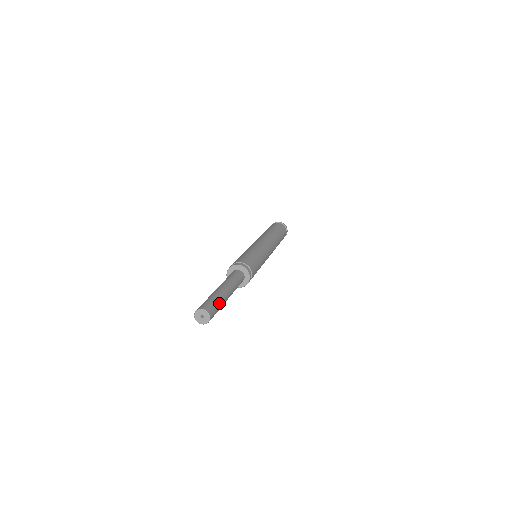
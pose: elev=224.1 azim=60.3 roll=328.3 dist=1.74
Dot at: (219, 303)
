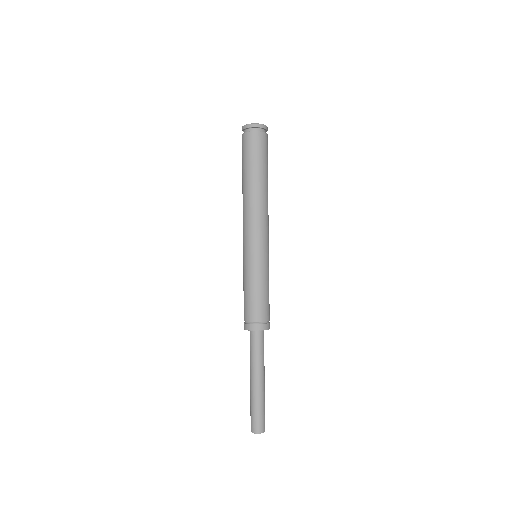
Dot at: occluded
